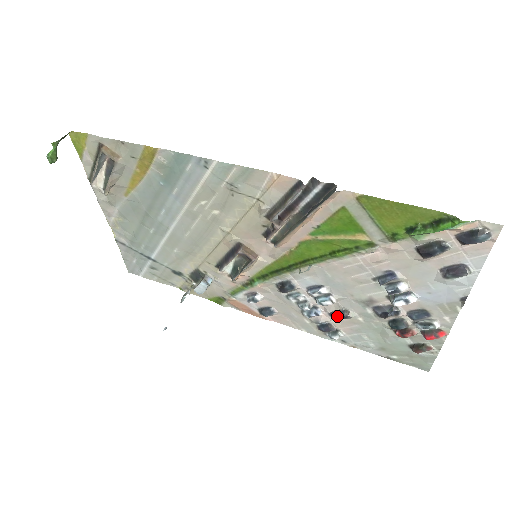
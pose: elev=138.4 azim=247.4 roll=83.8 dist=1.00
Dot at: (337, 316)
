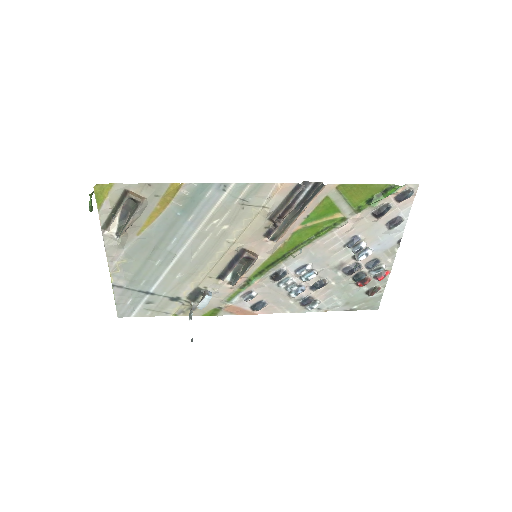
Dot at: (317, 286)
